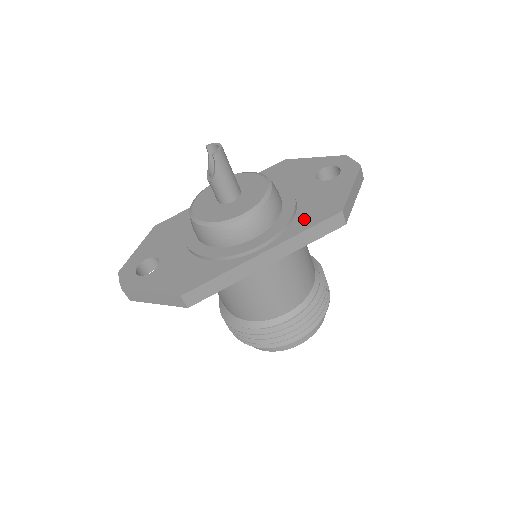
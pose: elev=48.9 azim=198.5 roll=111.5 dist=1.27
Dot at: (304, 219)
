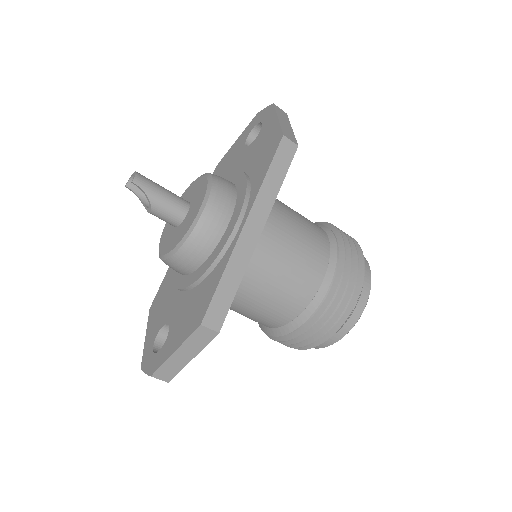
Dot at: (258, 172)
